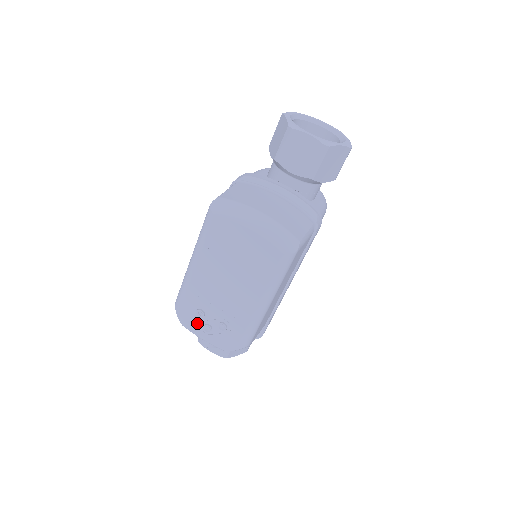
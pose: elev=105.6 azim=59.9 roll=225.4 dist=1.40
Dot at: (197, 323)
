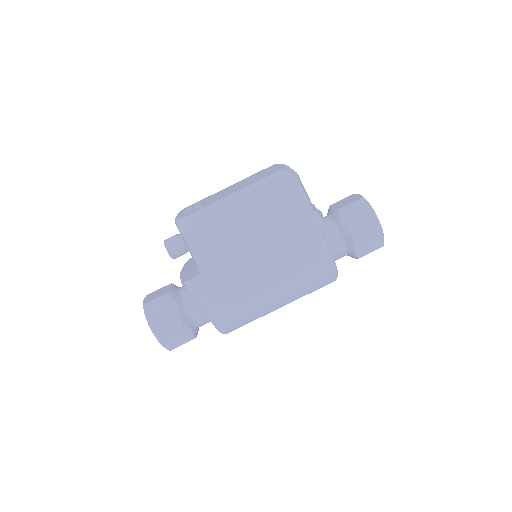
Dot at: occluded
